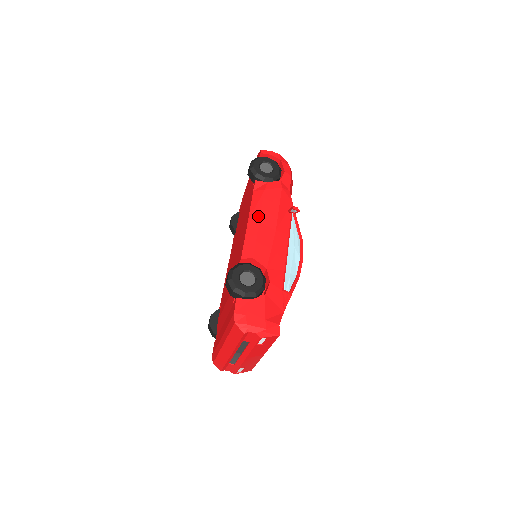
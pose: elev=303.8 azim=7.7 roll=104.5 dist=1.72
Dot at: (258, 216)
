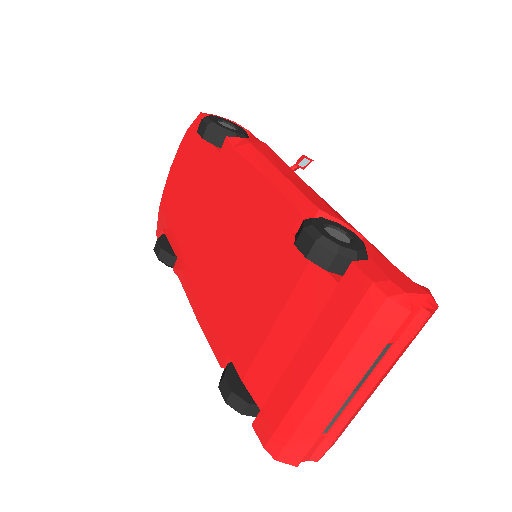
Dot at: (272, 166)
